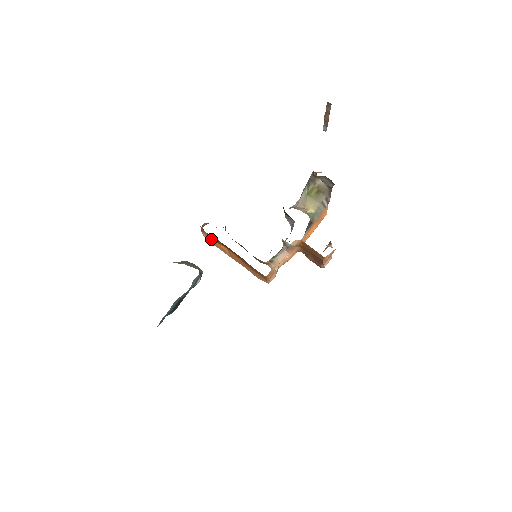
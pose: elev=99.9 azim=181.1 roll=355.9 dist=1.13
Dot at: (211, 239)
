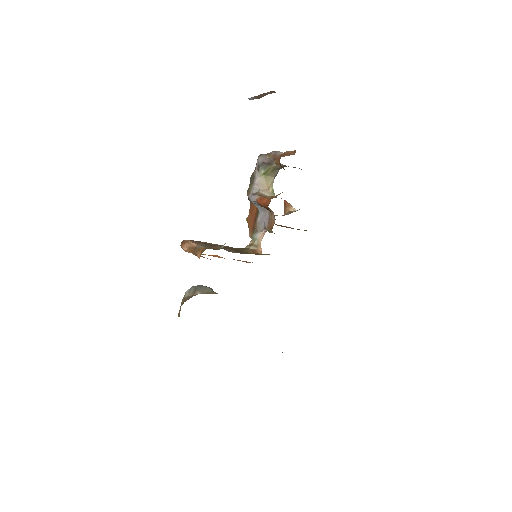
Dot at: occluded
